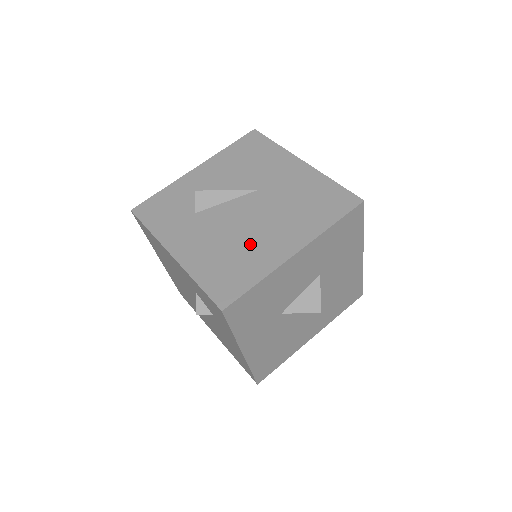
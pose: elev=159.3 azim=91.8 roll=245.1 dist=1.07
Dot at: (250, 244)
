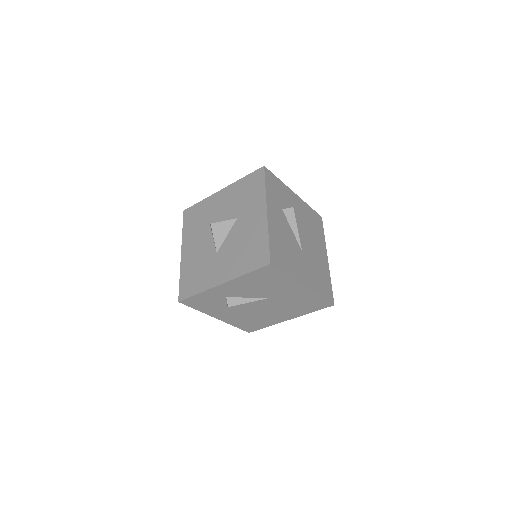
Dot at: (264, 317)
